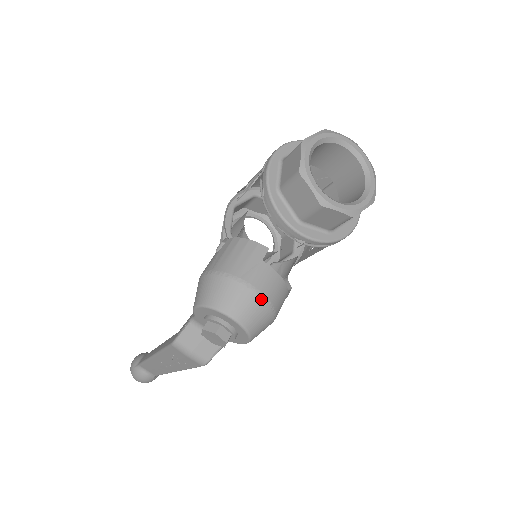
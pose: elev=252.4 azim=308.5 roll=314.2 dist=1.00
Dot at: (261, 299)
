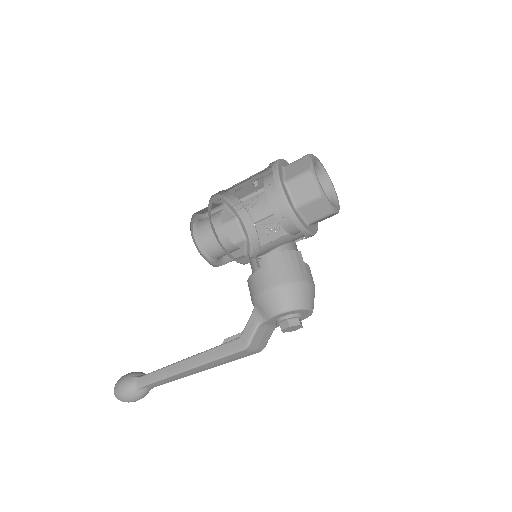
Dot at: occluded
